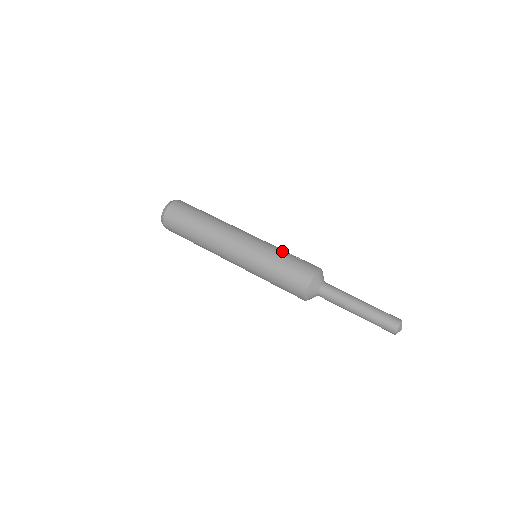
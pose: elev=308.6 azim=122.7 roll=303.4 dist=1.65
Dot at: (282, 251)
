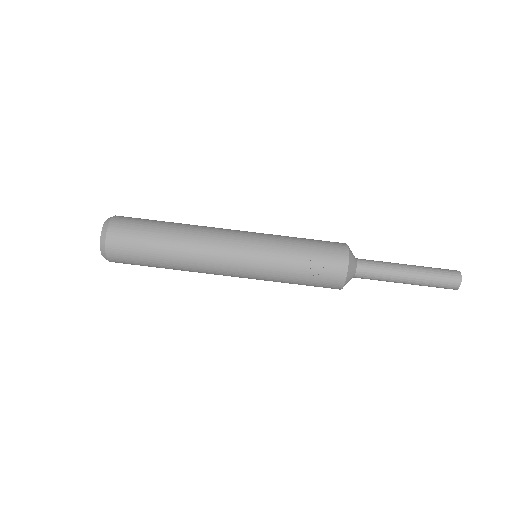
Dot at: (289, 273)
